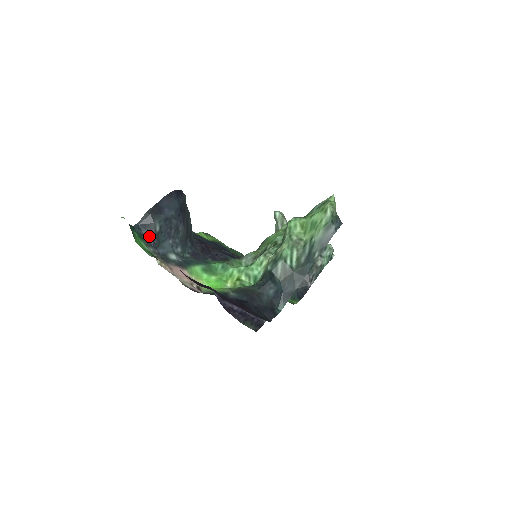
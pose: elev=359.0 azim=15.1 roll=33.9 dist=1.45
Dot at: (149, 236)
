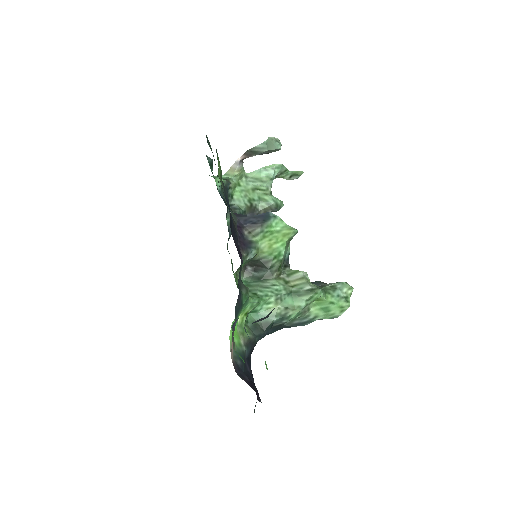
Dot at: occluded
